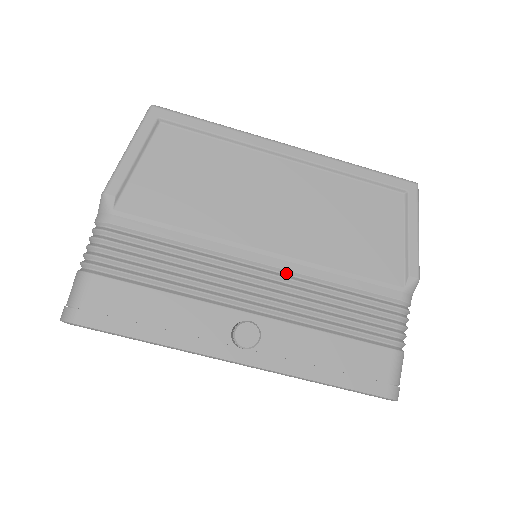
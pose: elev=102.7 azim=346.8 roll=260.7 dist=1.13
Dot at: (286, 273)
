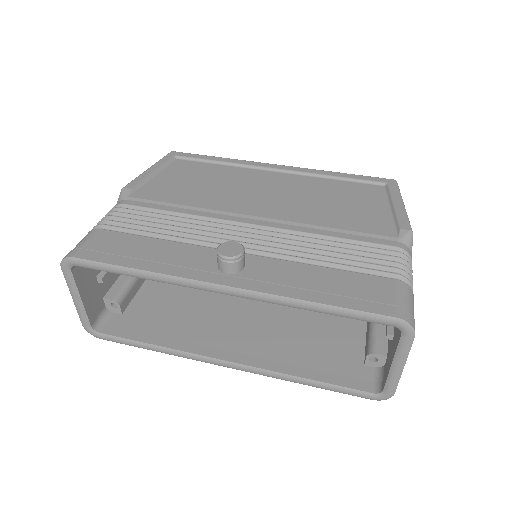
Dot at: (276, 231)
